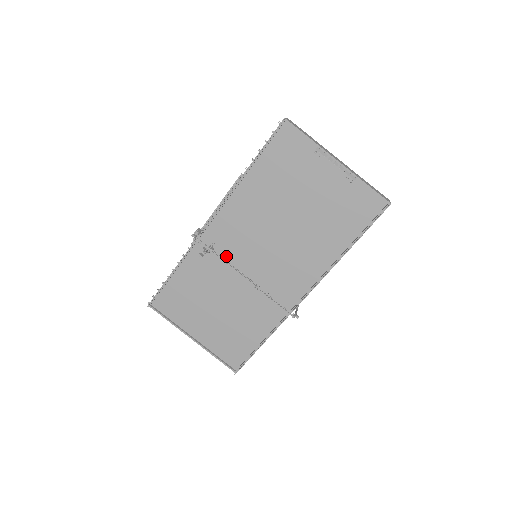
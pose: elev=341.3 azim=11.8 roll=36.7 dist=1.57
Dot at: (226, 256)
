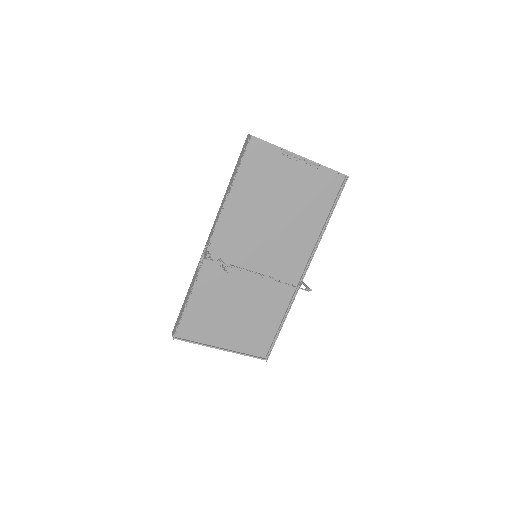
Dot at: occluded
